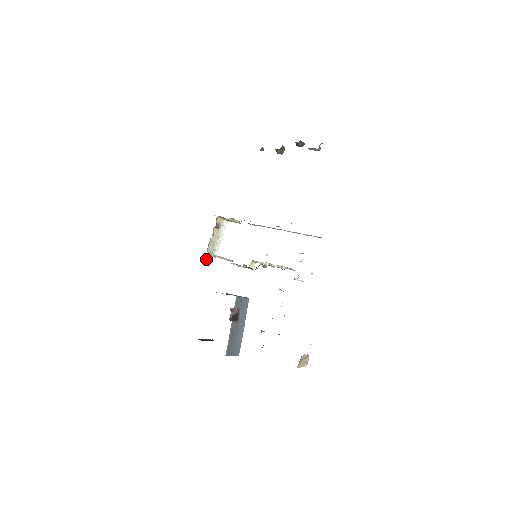
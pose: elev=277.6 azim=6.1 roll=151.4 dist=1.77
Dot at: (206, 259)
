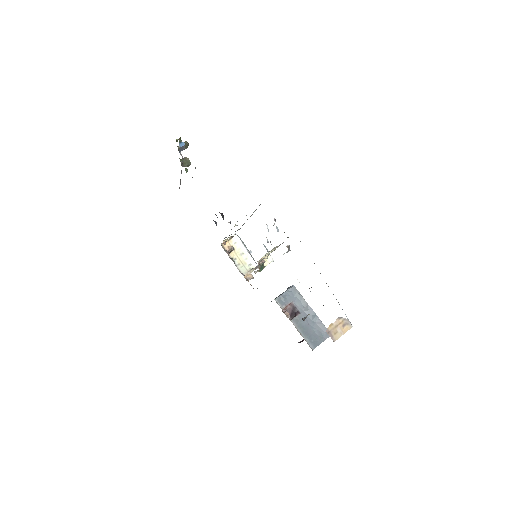
Dot at: (250, 279)
